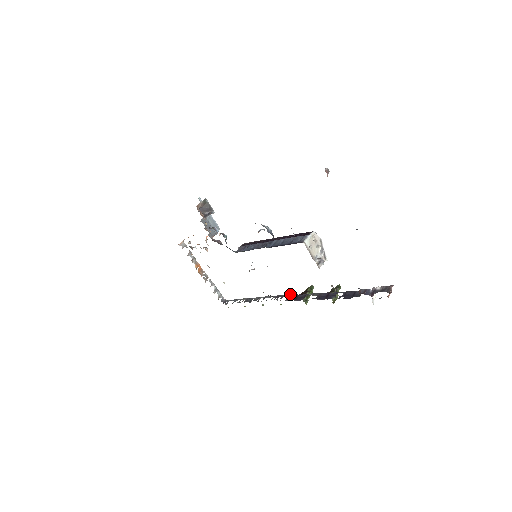
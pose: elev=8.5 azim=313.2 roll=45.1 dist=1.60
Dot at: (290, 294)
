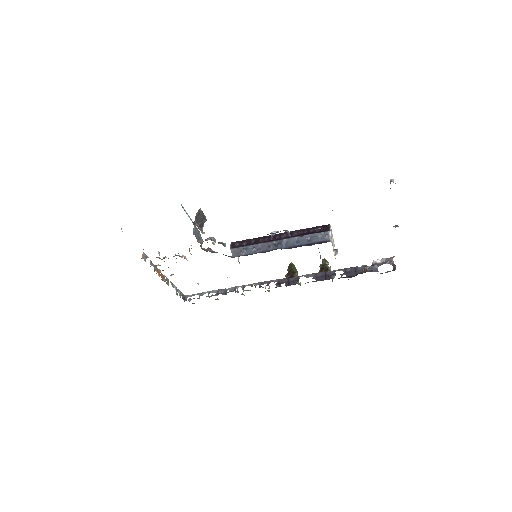
Dot at: (277, 279)
